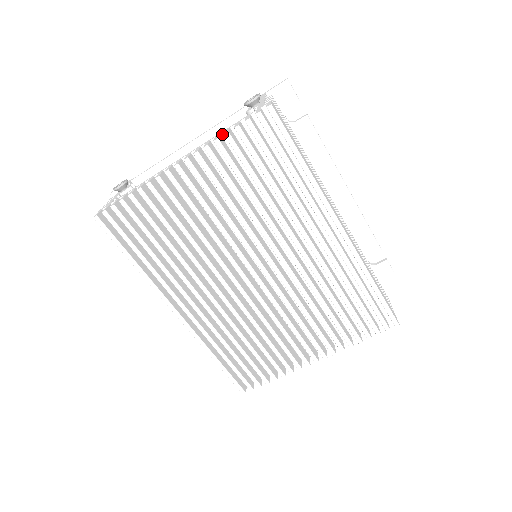
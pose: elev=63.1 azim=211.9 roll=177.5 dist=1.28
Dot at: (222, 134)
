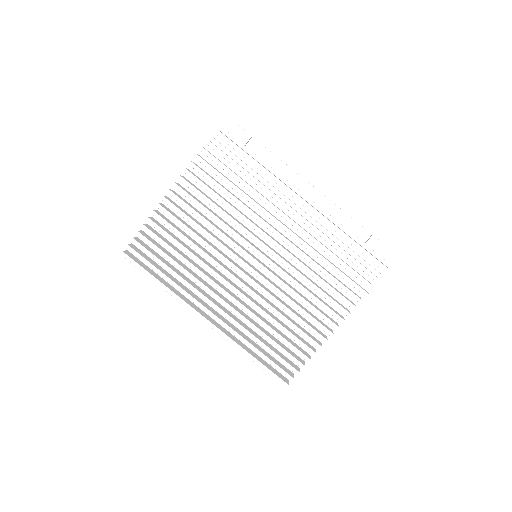
Dot at: (195, 162)
